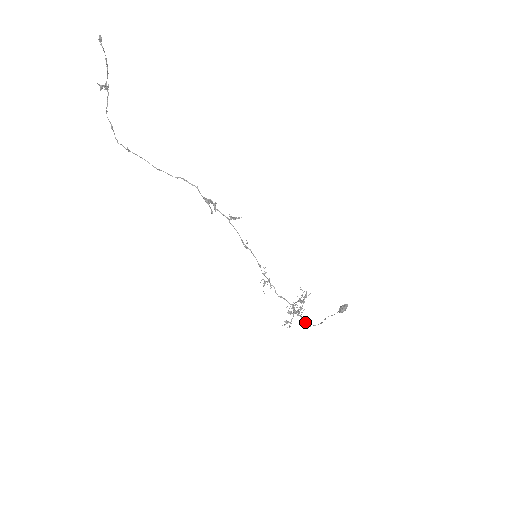
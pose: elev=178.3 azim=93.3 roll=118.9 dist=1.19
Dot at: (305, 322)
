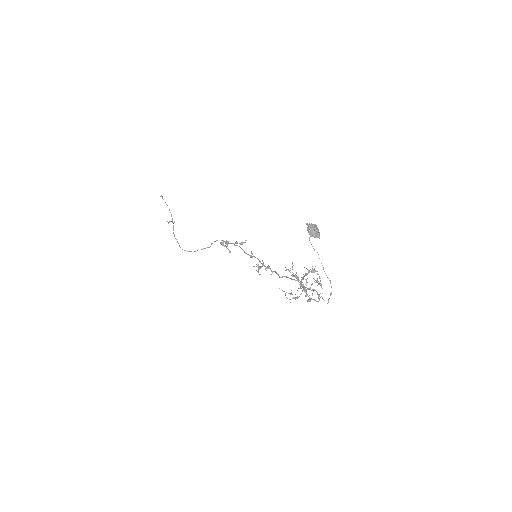
Dot at: occluded
